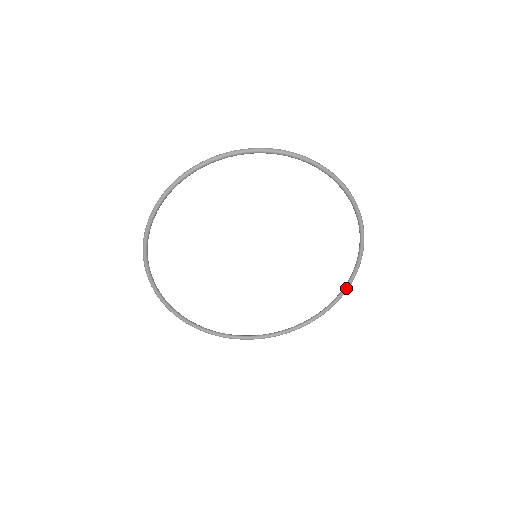
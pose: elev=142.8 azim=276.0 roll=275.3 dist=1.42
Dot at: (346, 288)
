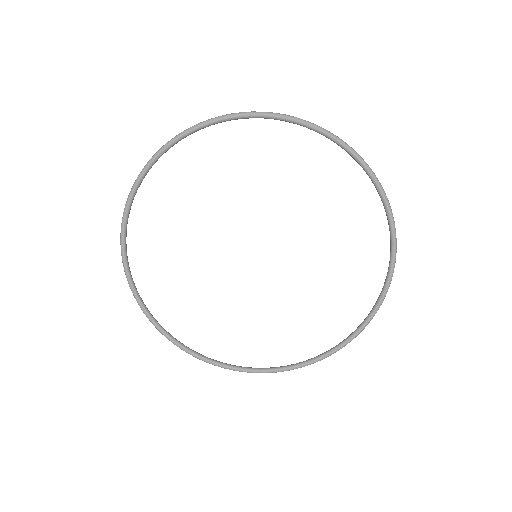
Dot at: (369, 317)
